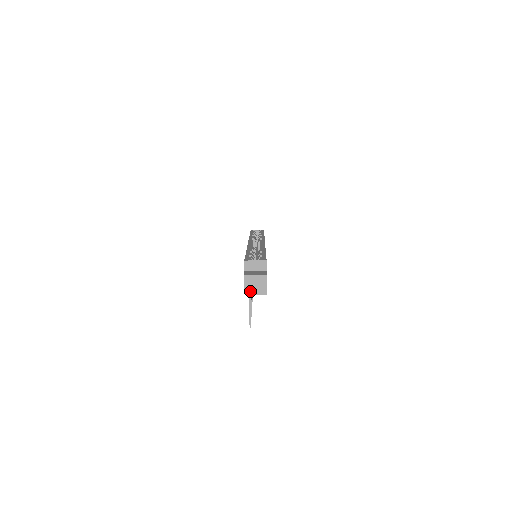
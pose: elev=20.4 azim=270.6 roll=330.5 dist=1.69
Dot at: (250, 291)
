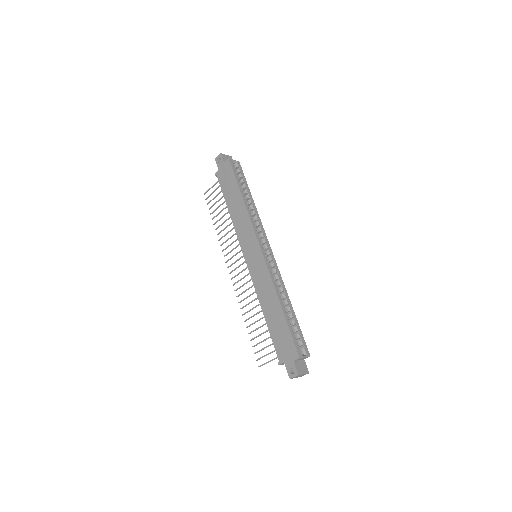
Dot at: (283, 364)
